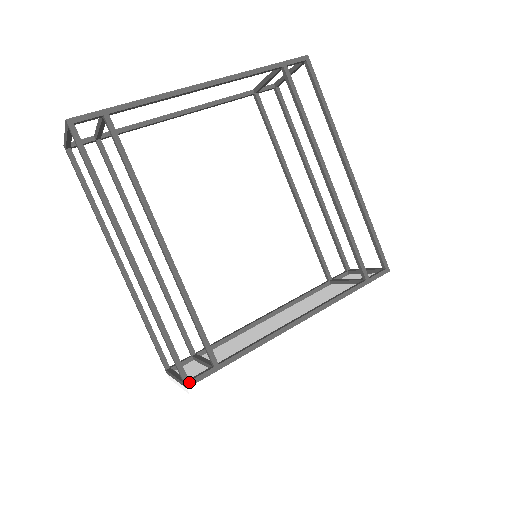
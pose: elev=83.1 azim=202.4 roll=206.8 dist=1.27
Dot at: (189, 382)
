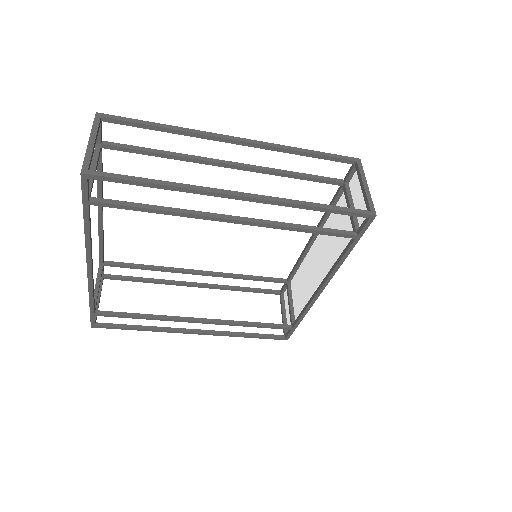
Dot at: (286, 339)
